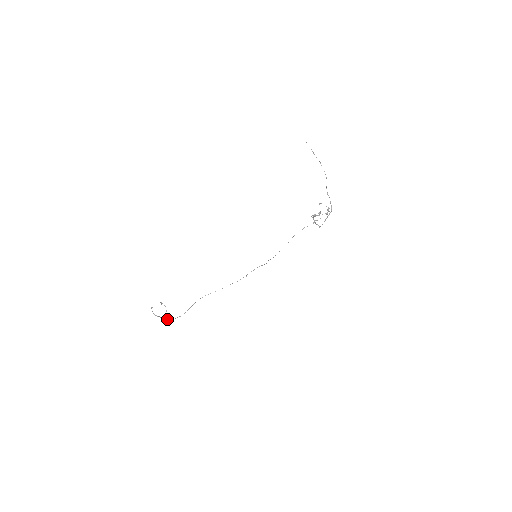
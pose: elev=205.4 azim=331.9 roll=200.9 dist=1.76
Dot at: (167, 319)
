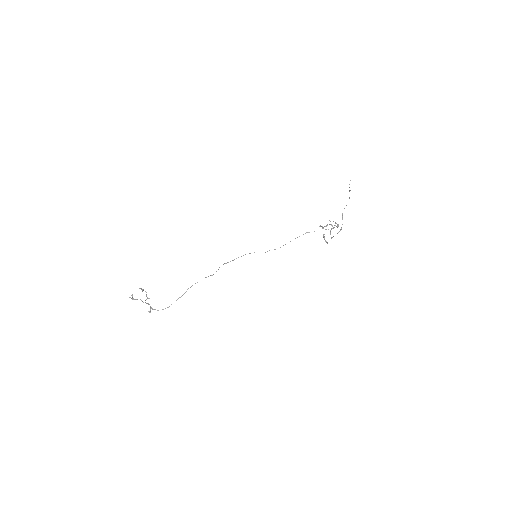
Dot at: (150, 306)
